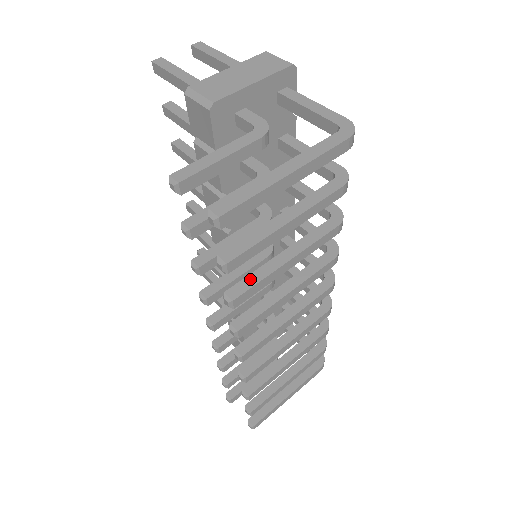
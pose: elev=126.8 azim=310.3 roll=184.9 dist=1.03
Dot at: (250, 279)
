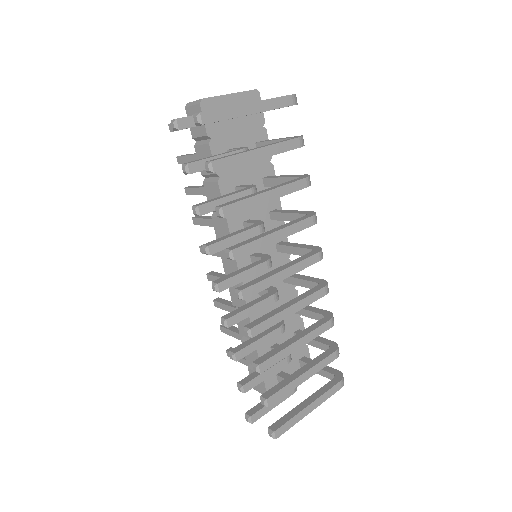
Dot at: (236, 200)
